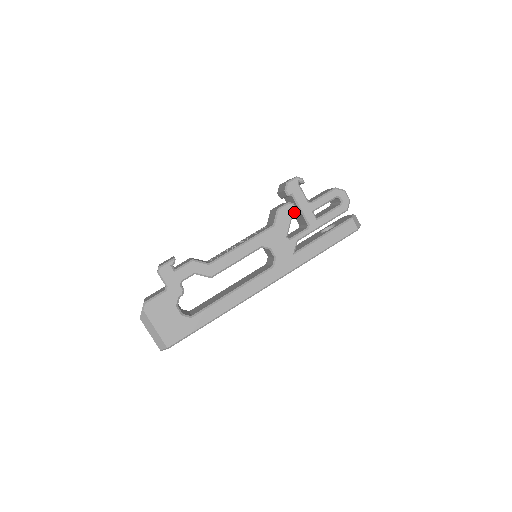
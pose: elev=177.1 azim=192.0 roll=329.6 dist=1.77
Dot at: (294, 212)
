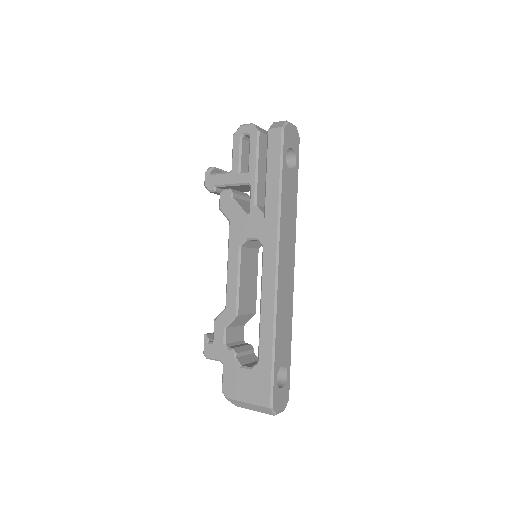
Dot at: (229, 193)
